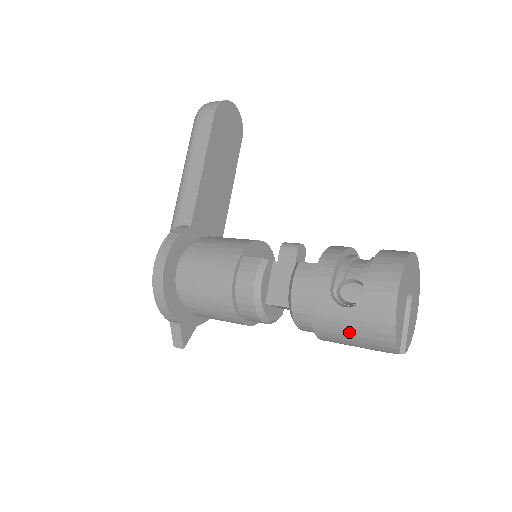
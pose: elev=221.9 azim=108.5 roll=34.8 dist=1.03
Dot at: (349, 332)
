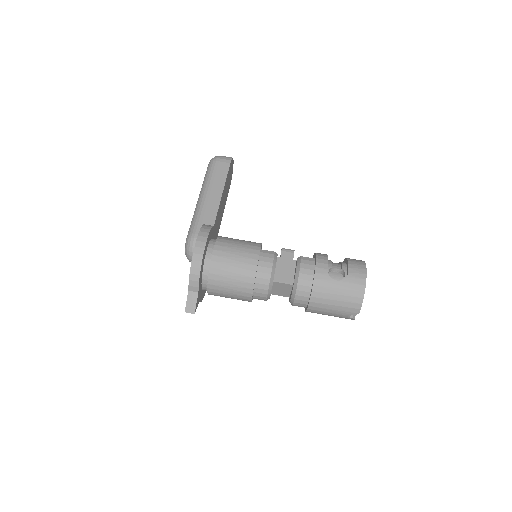
Dot at: (335, 297)
